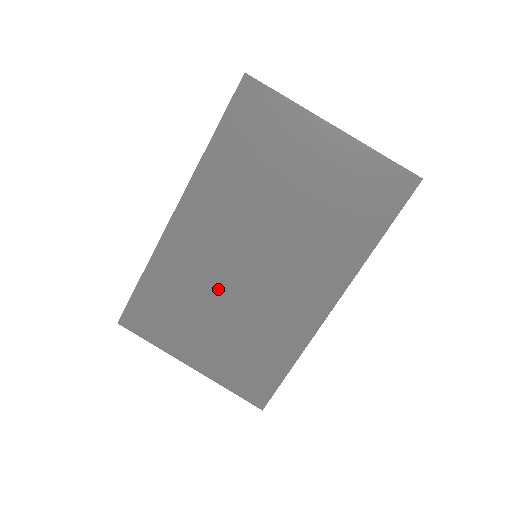
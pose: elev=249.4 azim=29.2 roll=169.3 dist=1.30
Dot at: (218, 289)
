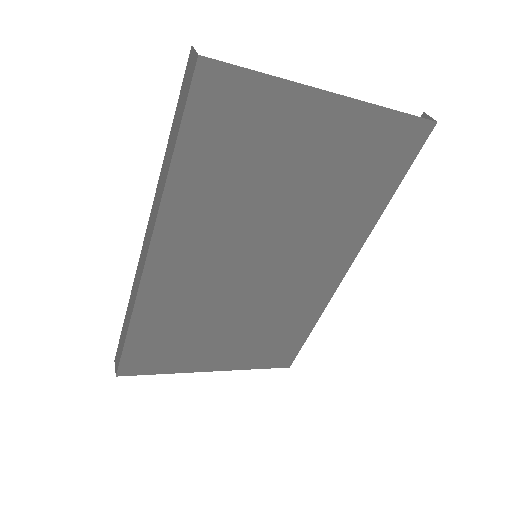
Dot at: (224, 304)
